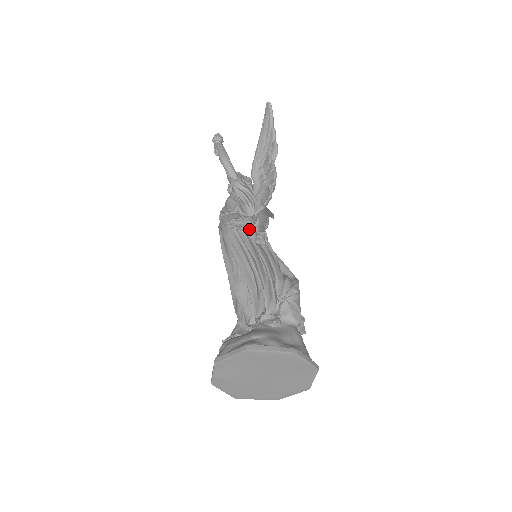
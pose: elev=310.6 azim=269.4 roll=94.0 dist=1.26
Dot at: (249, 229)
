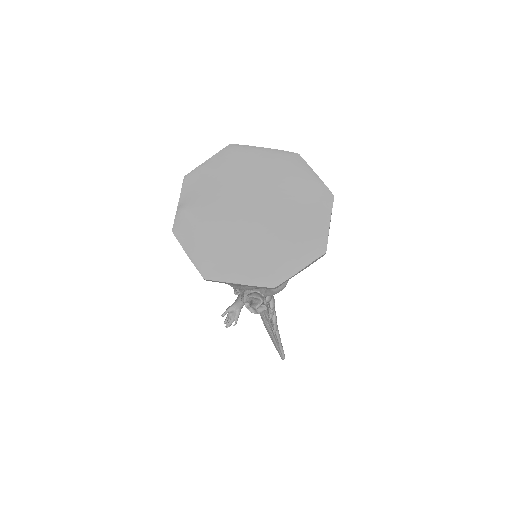
Dot at: occluded
